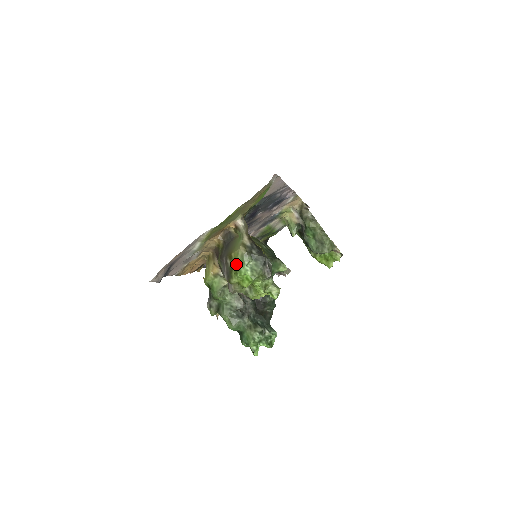
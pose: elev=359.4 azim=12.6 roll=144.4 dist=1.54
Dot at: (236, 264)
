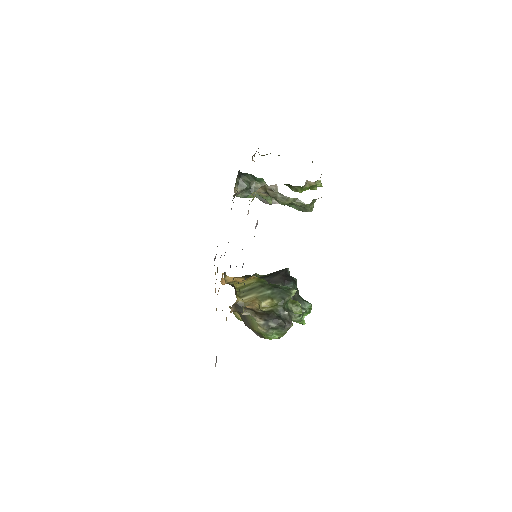
Dot at: (263, 334)
